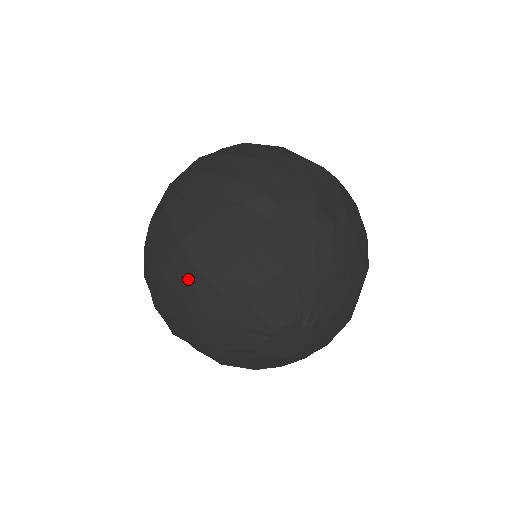
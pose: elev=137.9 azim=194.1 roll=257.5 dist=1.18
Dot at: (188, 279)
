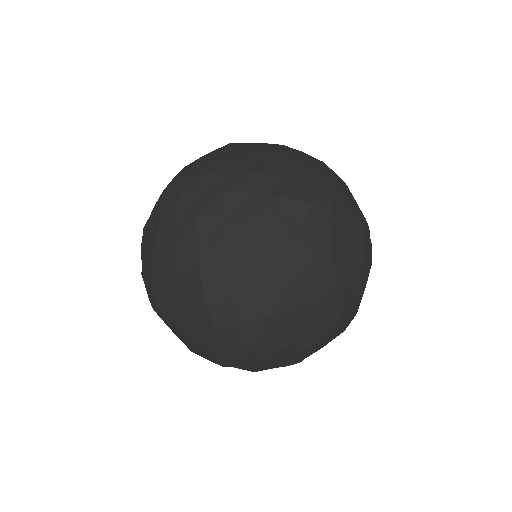
Dot at: (305, 154)
